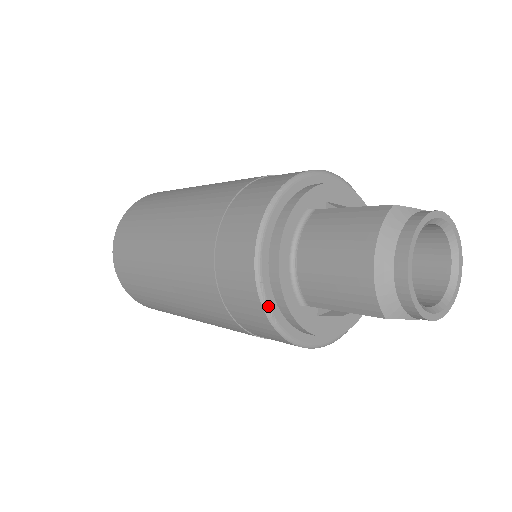
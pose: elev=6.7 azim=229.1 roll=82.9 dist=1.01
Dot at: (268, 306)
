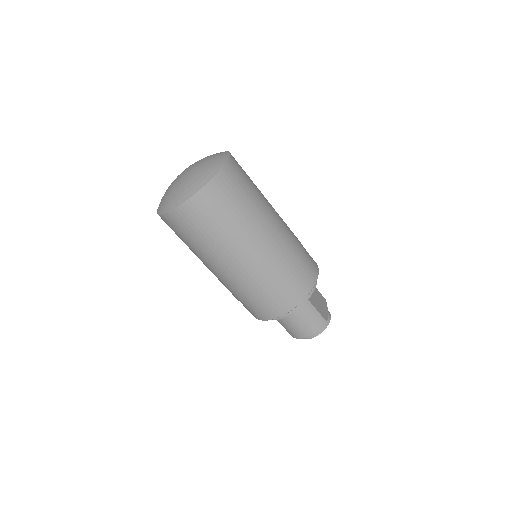
Dot at: (265, 320)
